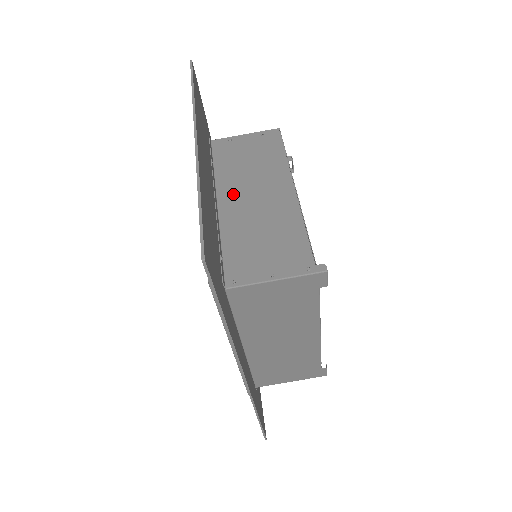
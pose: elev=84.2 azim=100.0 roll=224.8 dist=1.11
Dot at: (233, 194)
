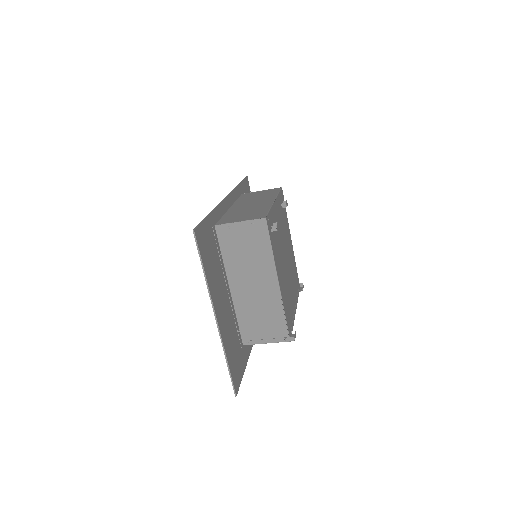
Dot at: (239, 282)
